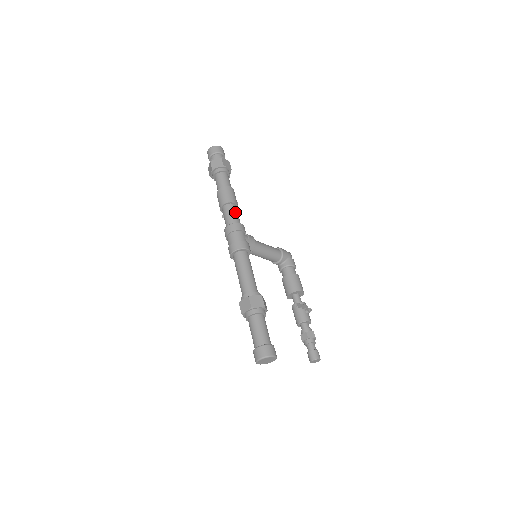
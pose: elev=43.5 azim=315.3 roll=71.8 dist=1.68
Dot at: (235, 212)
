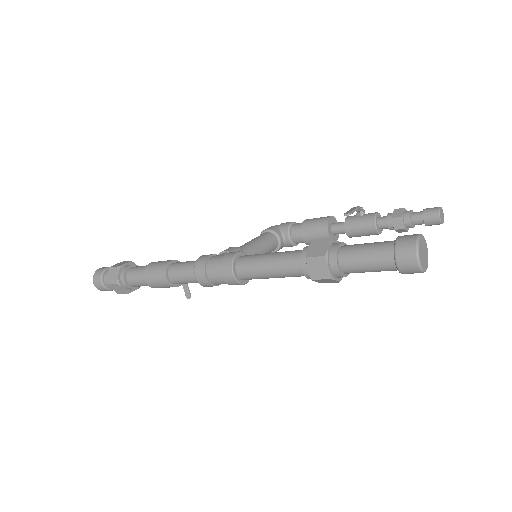
Dot at: (183, 263)
